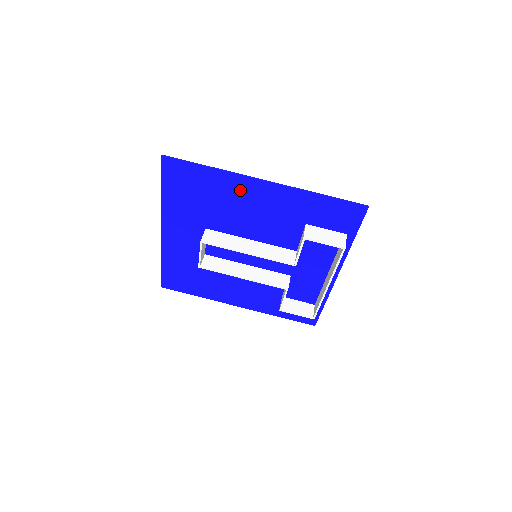
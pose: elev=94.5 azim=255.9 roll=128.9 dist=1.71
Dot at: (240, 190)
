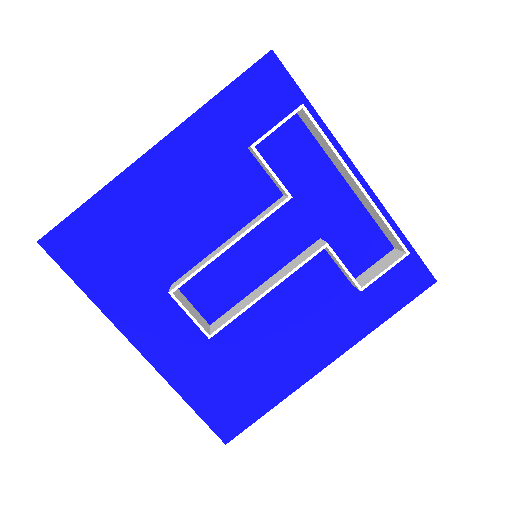
Dot at: (145, 188)
